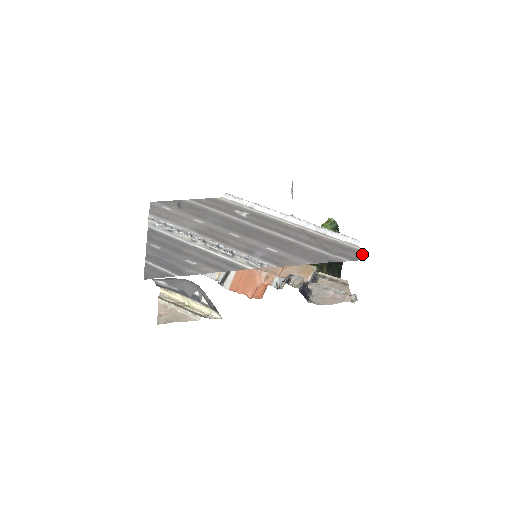
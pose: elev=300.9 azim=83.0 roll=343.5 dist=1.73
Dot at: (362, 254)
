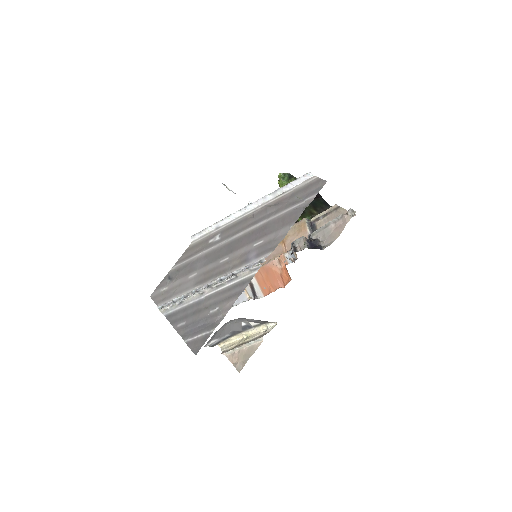
Dot at: (321, 179)
